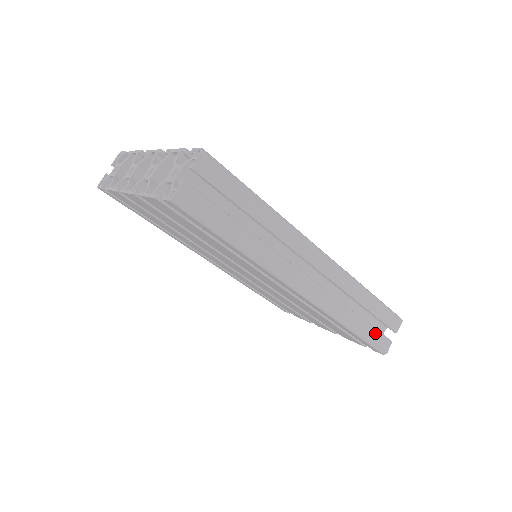
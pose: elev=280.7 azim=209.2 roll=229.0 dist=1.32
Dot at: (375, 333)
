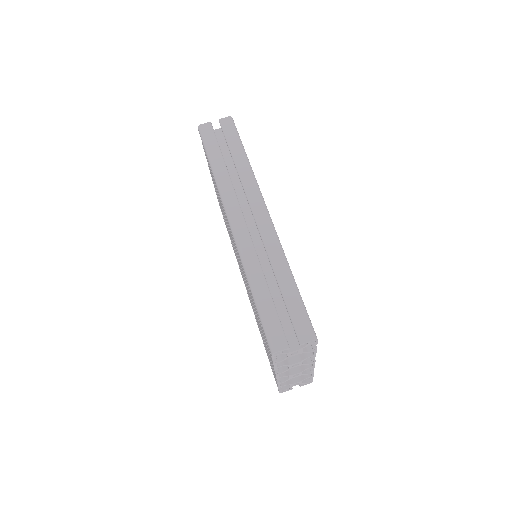
Dot at: (274, 316)
